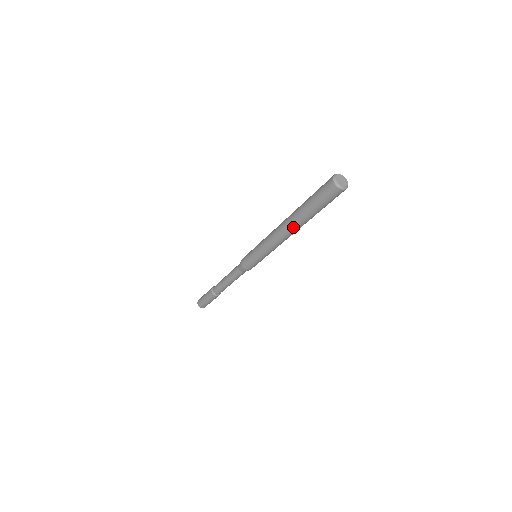
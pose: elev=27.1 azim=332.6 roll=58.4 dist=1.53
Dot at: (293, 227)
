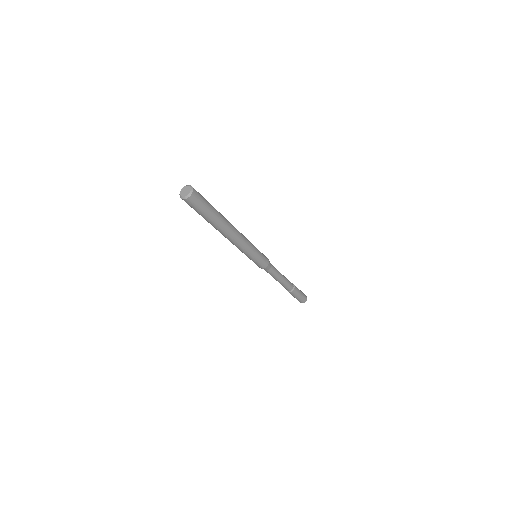
Dot at: occluded
